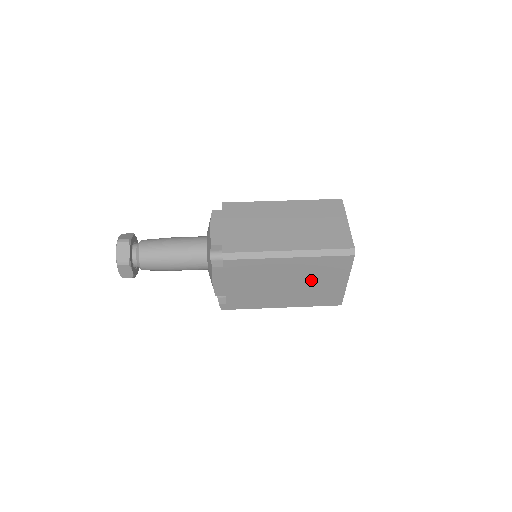
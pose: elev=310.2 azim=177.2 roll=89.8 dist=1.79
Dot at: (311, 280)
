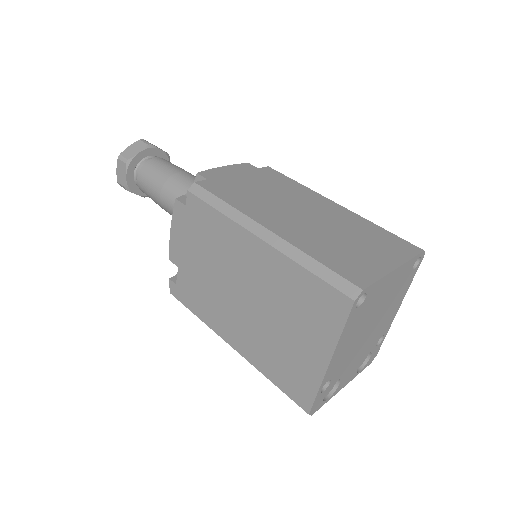
Dot at: (279, 314)
